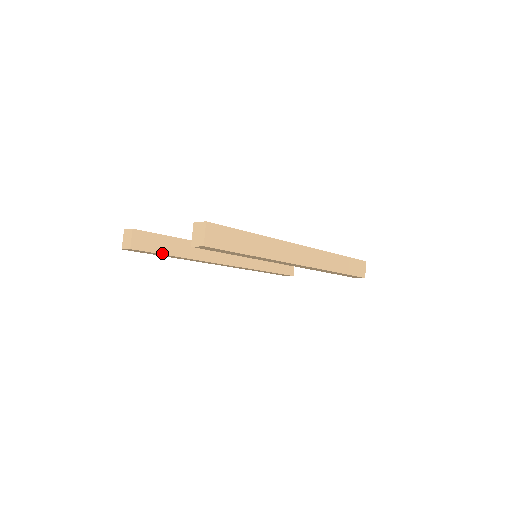
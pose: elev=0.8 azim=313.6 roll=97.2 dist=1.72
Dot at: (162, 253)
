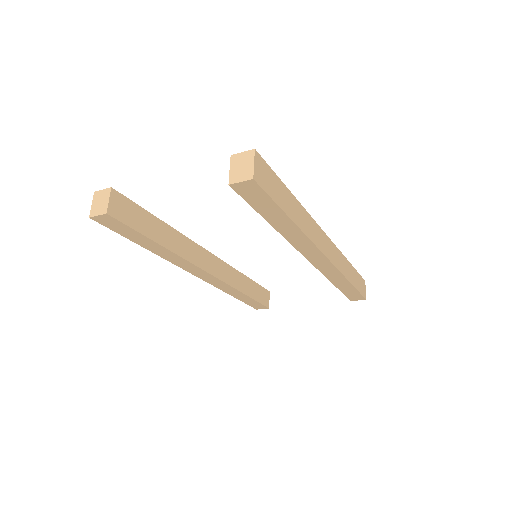
Dot at: (143, 233)
